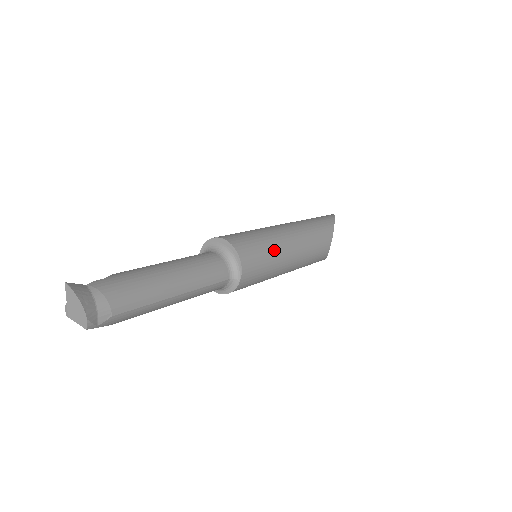
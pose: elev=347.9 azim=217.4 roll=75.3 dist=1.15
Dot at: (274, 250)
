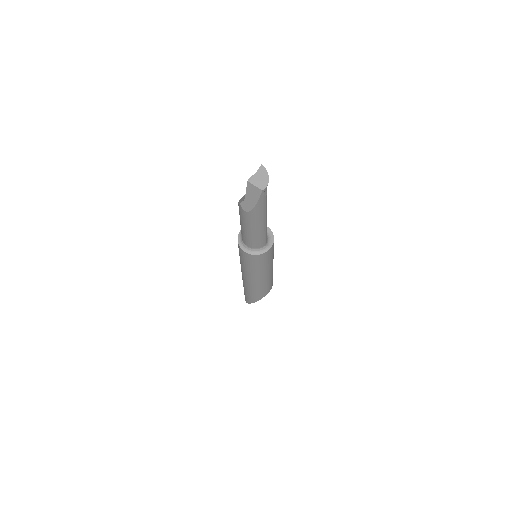
Dot at: occluded
